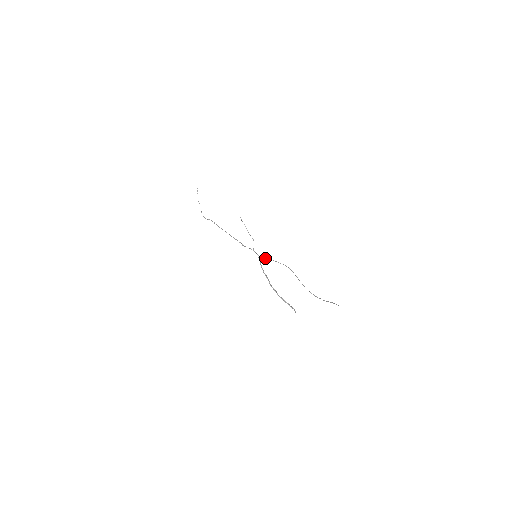
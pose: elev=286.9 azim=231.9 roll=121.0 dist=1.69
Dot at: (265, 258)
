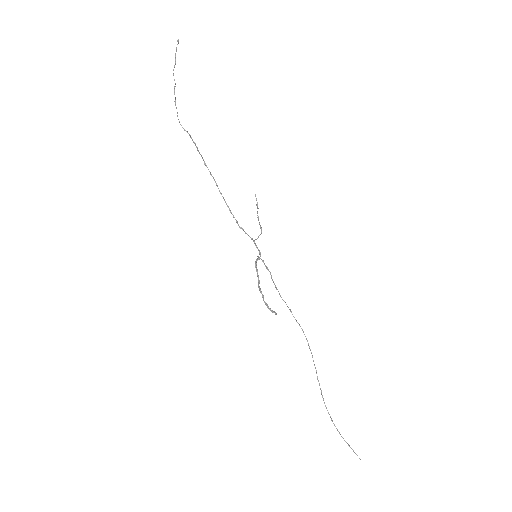
Dot at: (272, 280)
